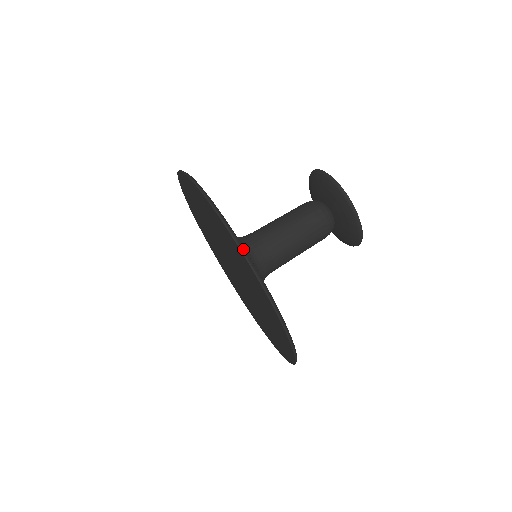
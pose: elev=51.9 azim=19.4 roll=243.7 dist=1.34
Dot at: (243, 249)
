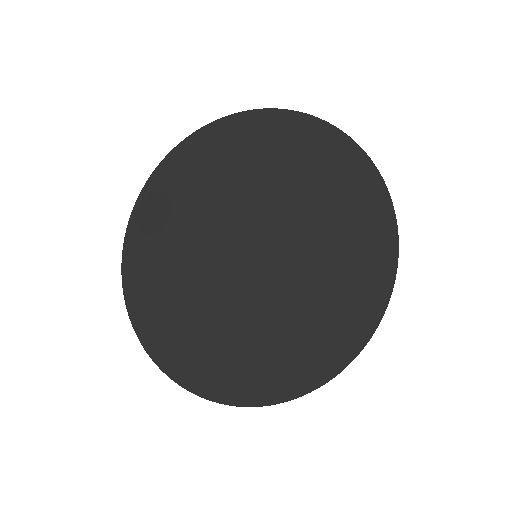
Dot at: (321, 123)
